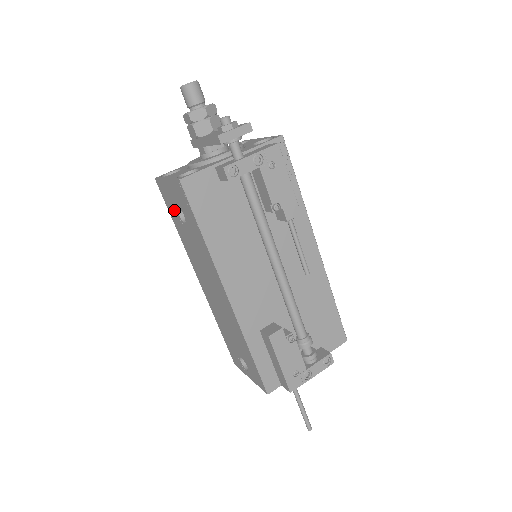
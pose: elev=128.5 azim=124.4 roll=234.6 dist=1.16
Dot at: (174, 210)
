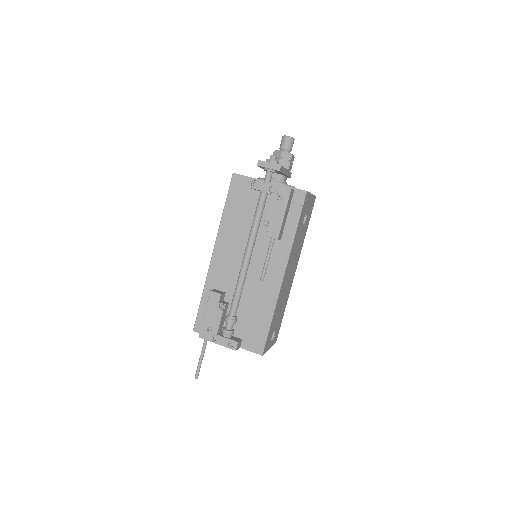
Dot at: occluded
